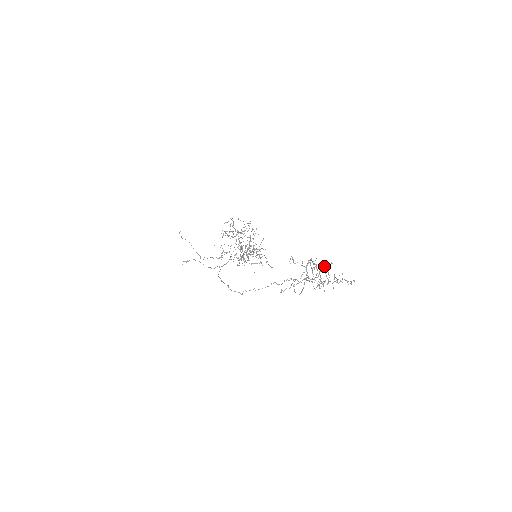
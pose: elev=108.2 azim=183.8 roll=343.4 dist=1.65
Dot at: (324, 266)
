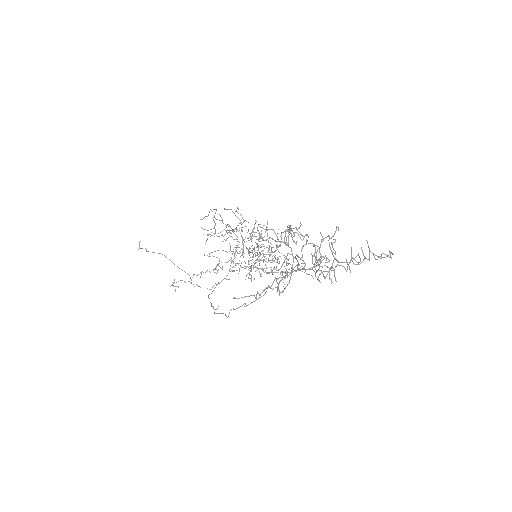
Dot at: occluded
